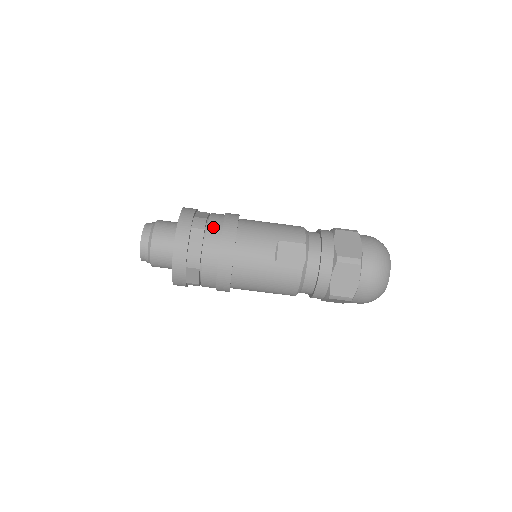
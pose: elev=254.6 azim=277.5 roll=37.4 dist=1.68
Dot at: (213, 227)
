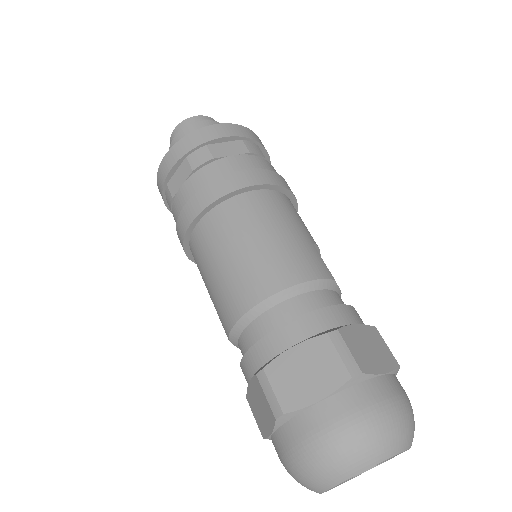
Dot at: occluded
